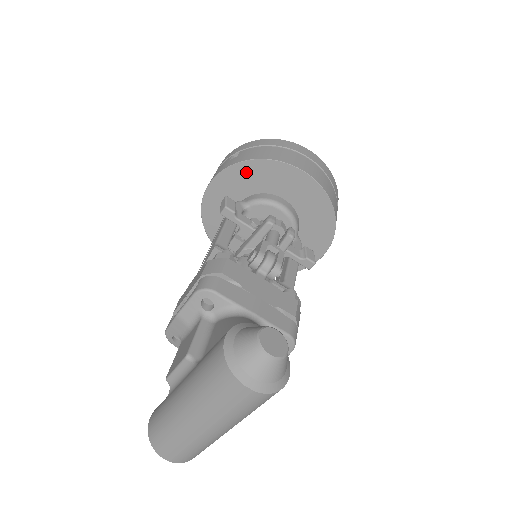
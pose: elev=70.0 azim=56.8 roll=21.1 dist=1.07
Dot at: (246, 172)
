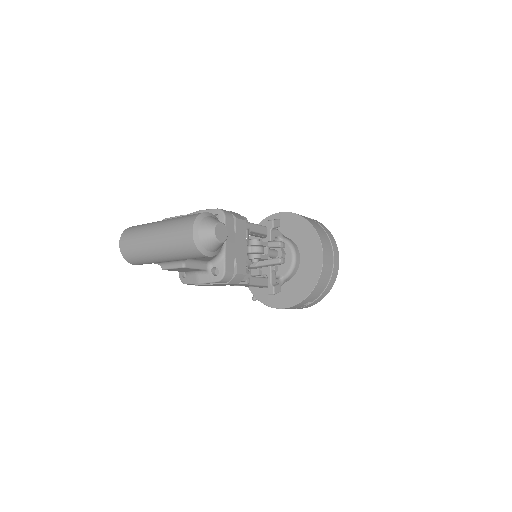
Dot at: (301, 225)
